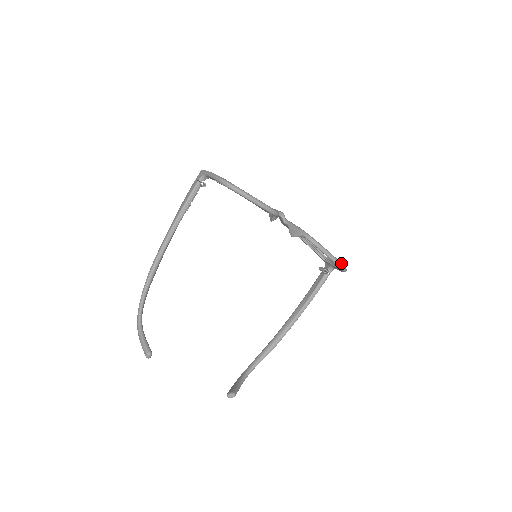
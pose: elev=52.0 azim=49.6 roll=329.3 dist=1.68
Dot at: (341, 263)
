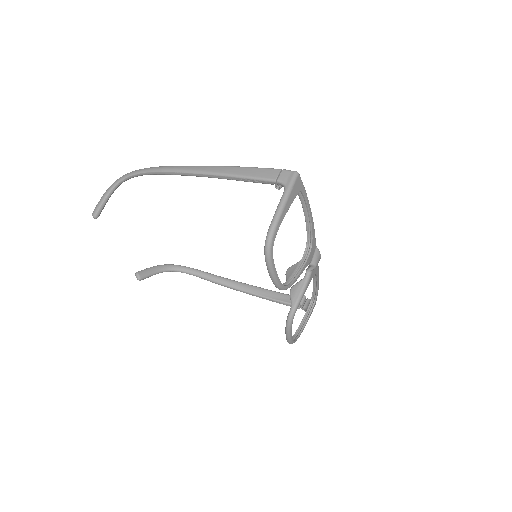
Dot at: (292, 342)
